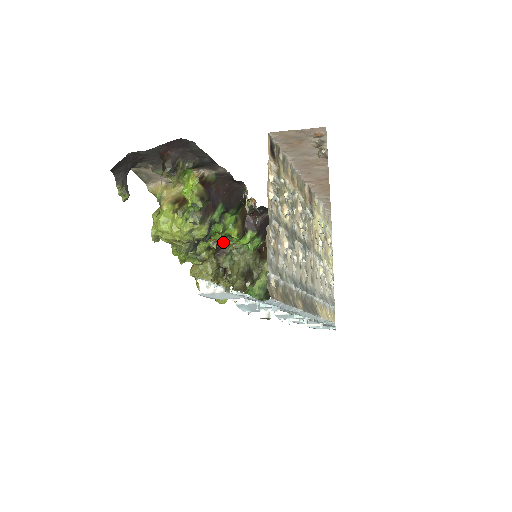
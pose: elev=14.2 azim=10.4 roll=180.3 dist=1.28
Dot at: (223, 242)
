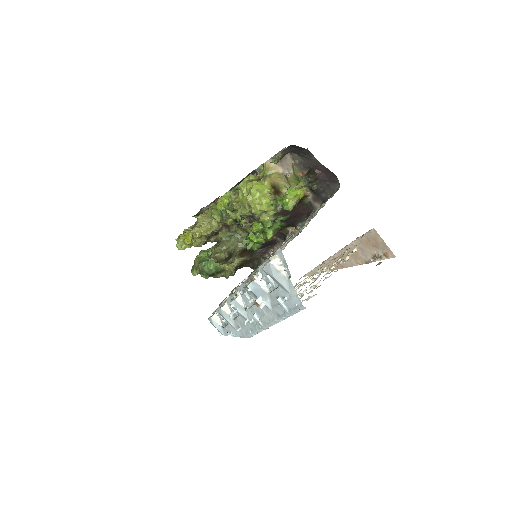
Dot at: (257, 231)
